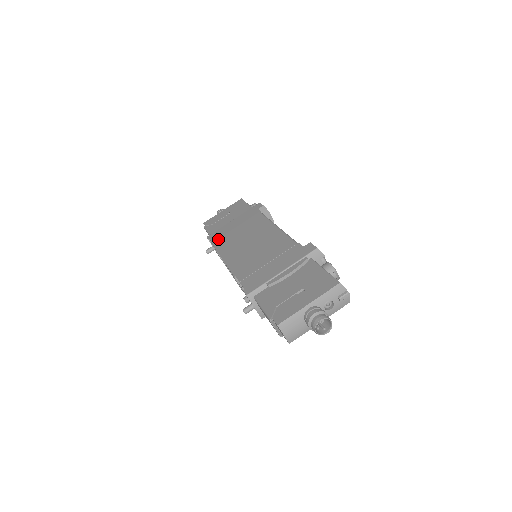
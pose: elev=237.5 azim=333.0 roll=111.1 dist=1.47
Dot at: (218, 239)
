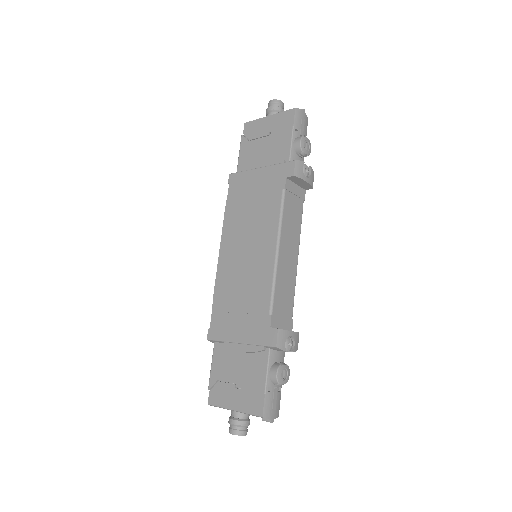
Dot at: (232, 198)
